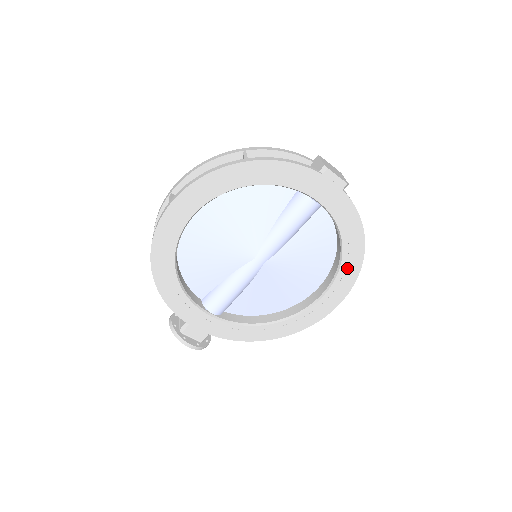
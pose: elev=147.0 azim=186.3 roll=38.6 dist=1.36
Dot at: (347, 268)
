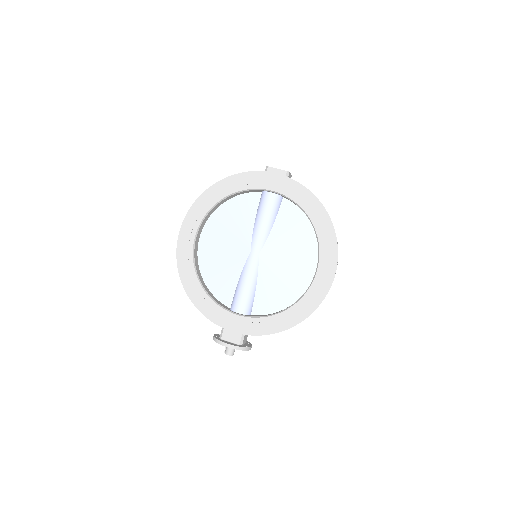
Dot at: (323, 235)
